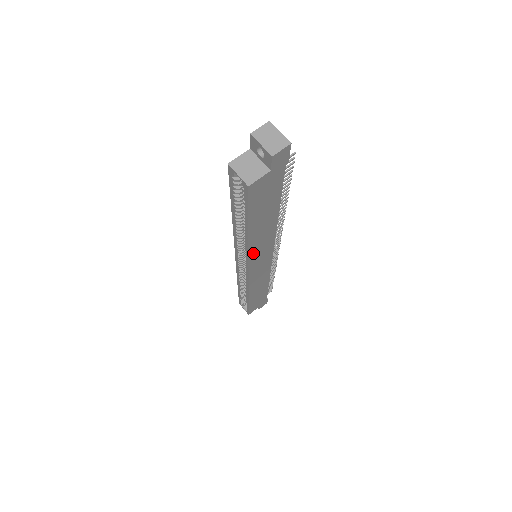
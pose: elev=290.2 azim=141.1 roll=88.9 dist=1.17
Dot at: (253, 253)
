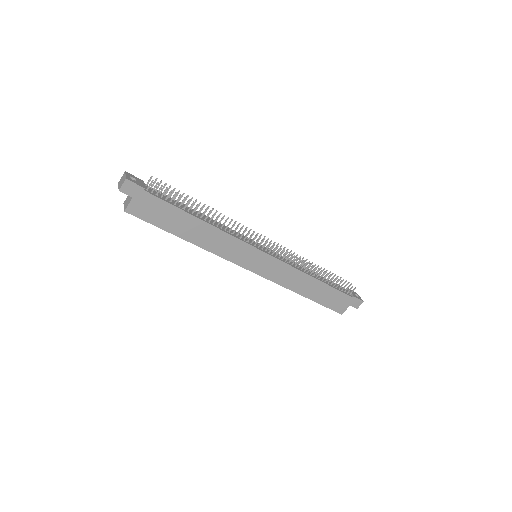
Dot at: (222, 253)
